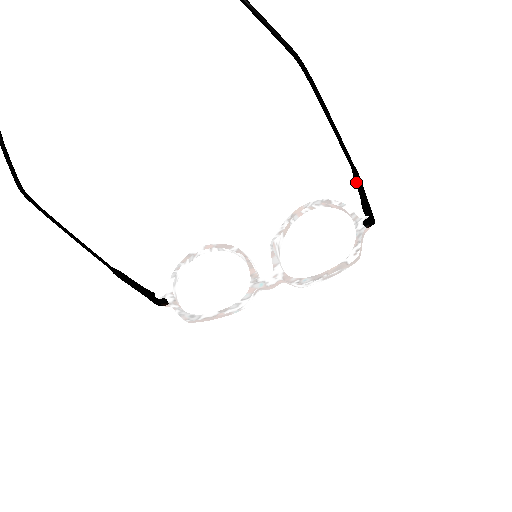
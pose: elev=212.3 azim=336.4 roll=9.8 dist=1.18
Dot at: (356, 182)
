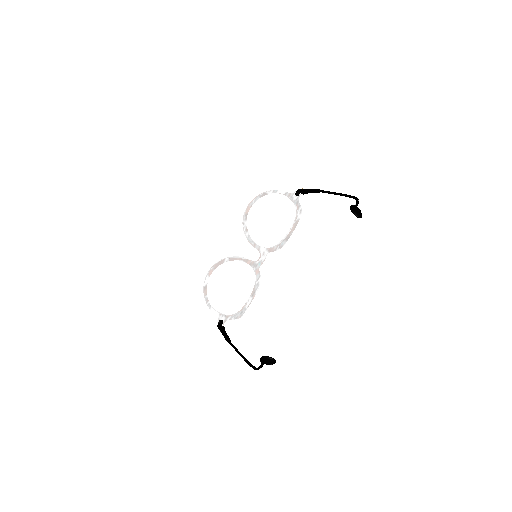
Dot at: occluded
